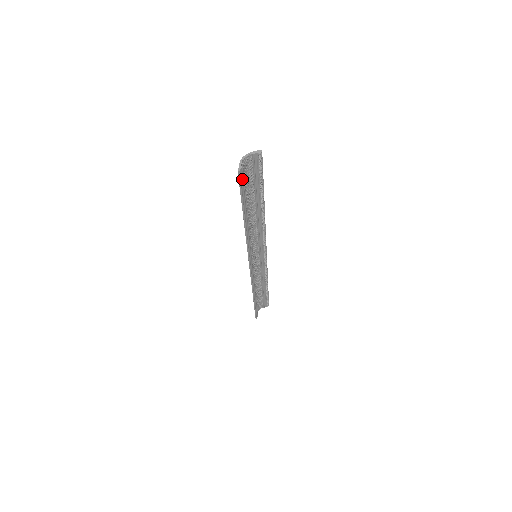
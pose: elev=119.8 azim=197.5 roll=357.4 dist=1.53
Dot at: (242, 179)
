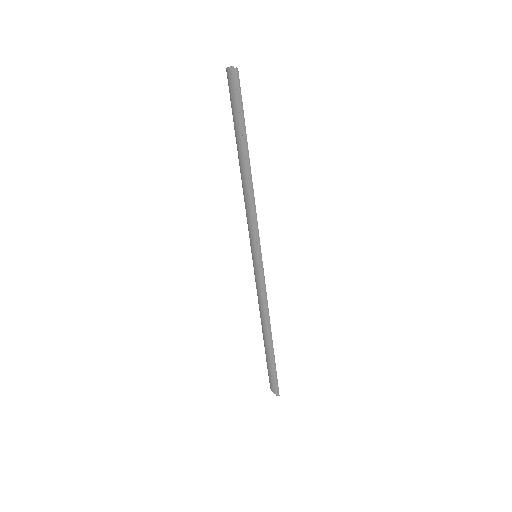
Dot at: (239, 87)
